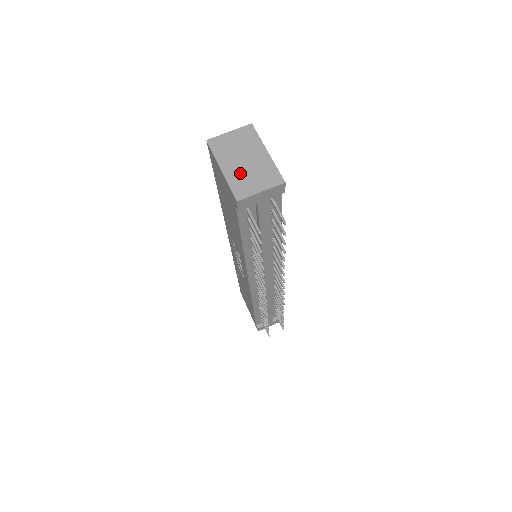
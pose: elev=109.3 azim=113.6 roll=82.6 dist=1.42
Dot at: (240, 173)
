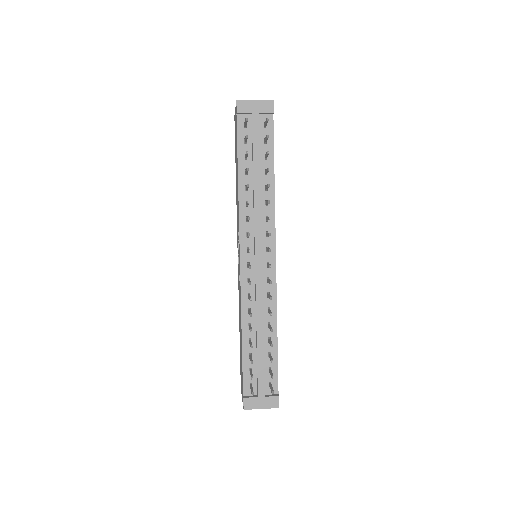
Dot at: occluded
